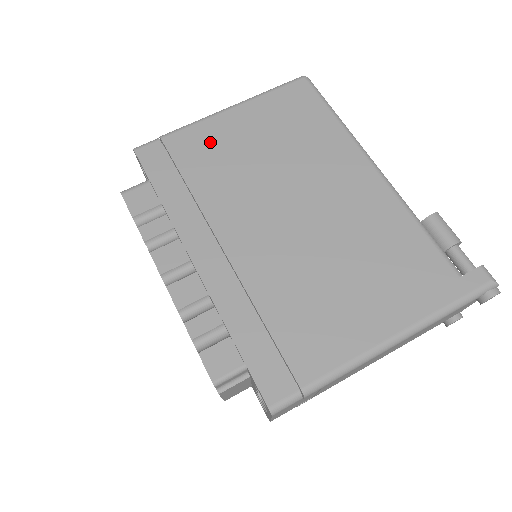
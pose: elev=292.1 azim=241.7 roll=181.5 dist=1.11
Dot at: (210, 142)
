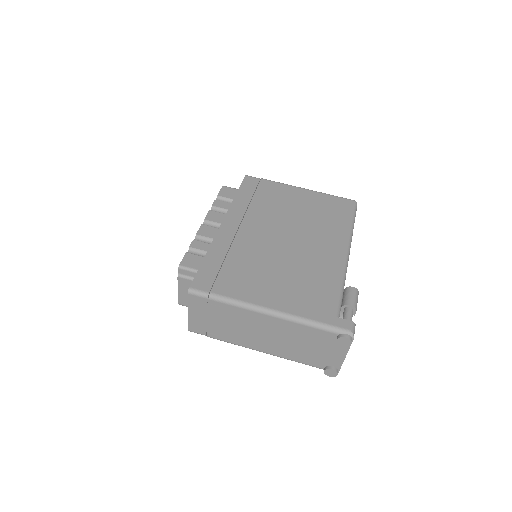
Dot at: (280, 193)
